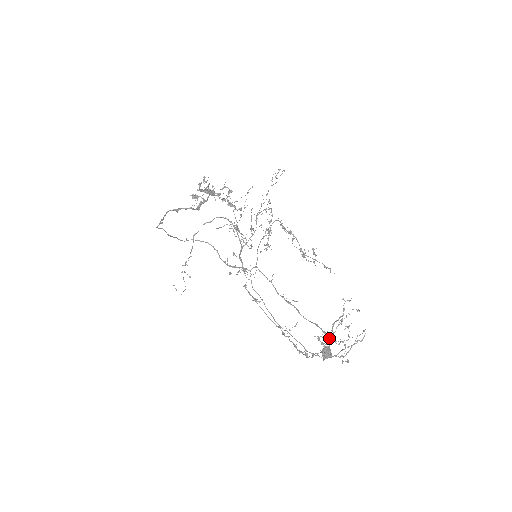
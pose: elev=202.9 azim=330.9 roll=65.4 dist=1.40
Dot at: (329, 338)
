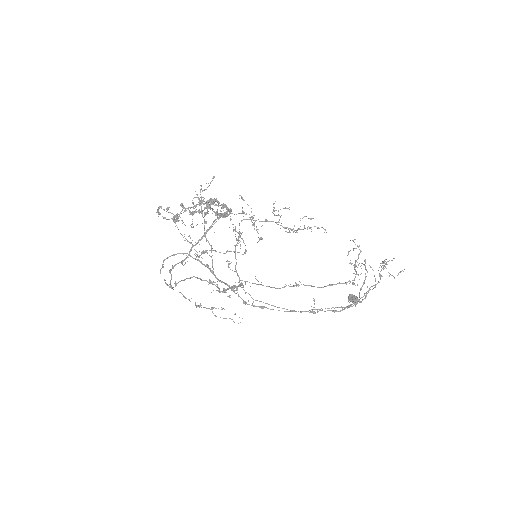
Dot at: occluded
